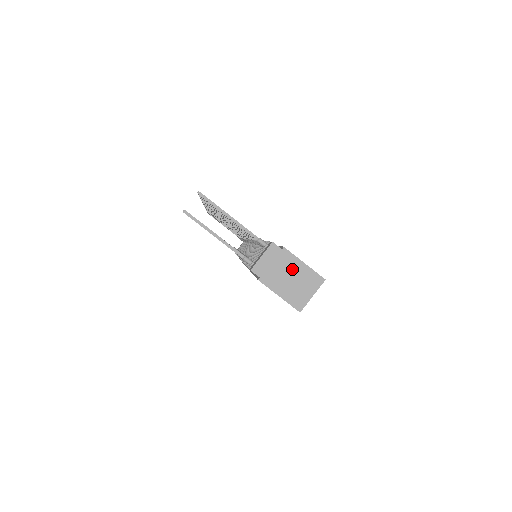
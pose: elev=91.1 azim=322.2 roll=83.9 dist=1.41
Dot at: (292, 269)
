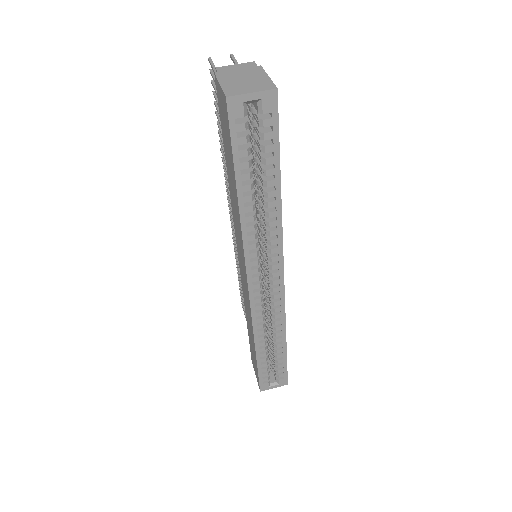
Dot at: (253, 76)
